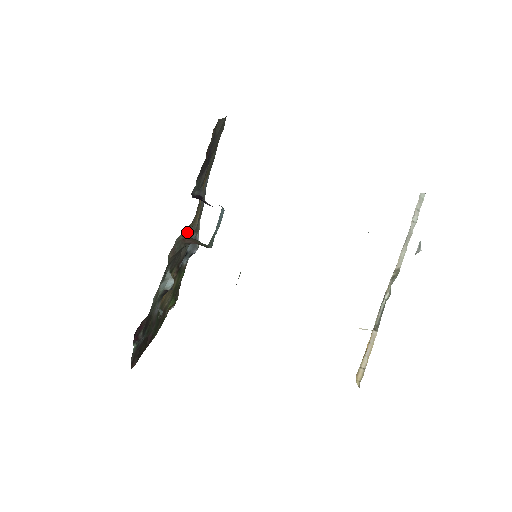
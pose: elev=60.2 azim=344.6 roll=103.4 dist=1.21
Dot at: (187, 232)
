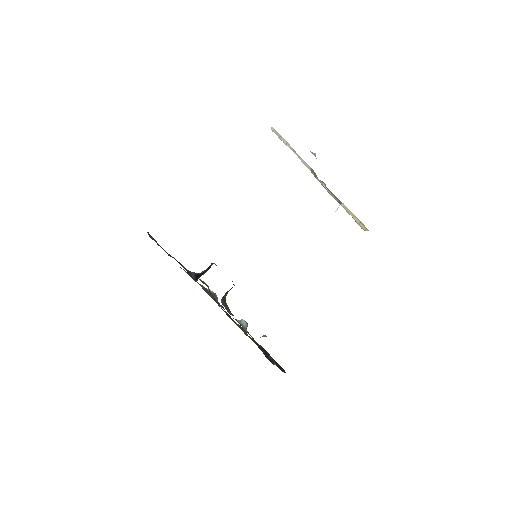
Dot at: occluded
